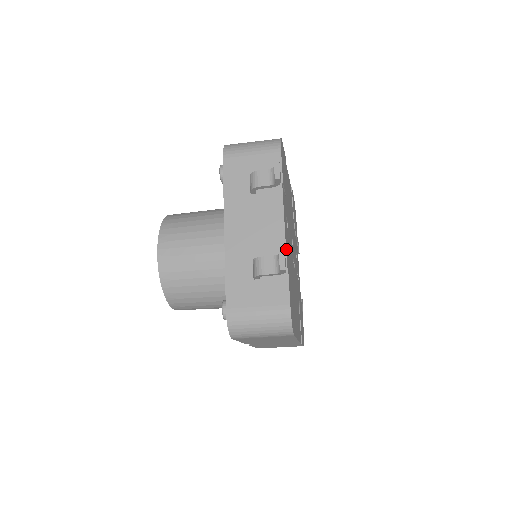
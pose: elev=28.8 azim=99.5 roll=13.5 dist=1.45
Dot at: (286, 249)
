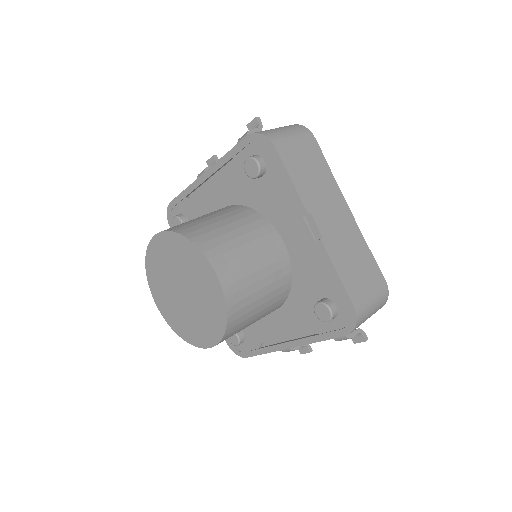
Dot at: occluded
